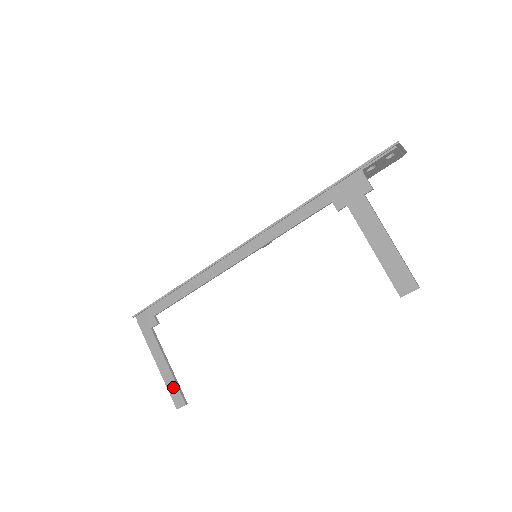
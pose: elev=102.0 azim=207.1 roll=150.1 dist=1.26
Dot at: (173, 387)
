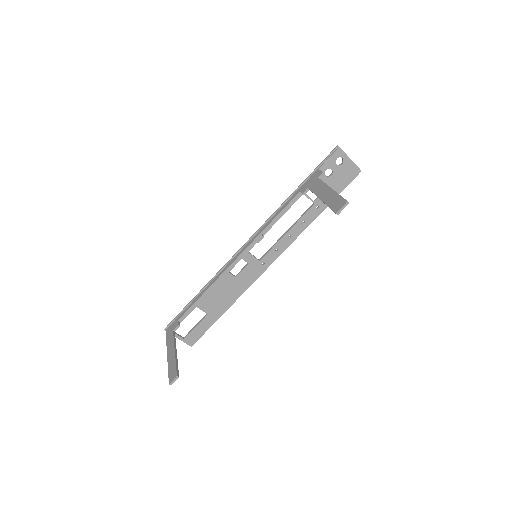
Dot at: (172, 366)
